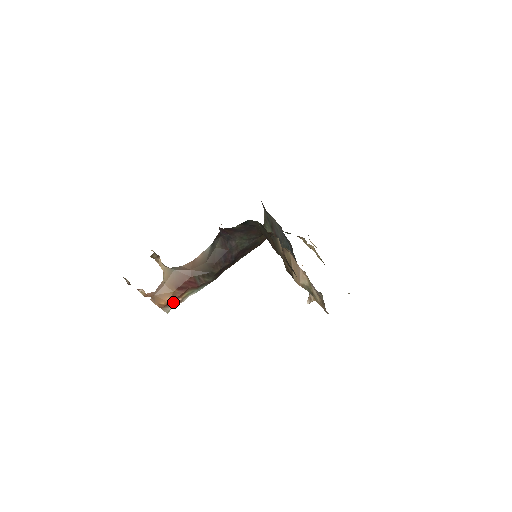
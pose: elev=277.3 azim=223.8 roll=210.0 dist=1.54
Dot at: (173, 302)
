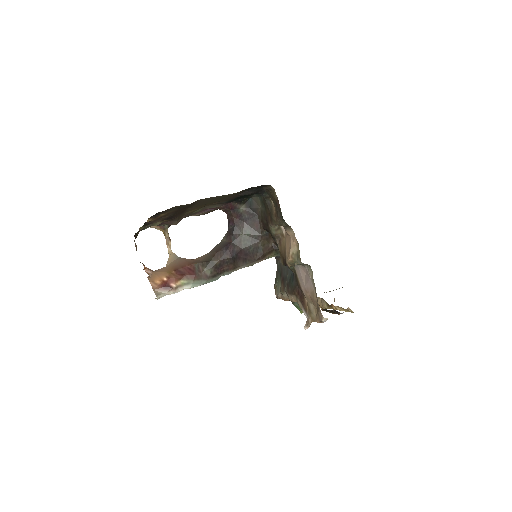
Dot at: (167, 286)
